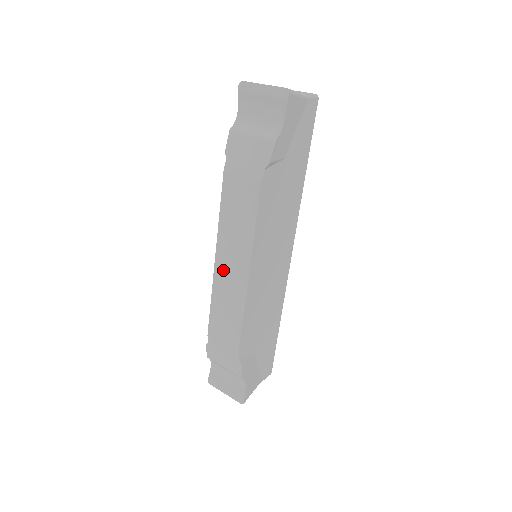
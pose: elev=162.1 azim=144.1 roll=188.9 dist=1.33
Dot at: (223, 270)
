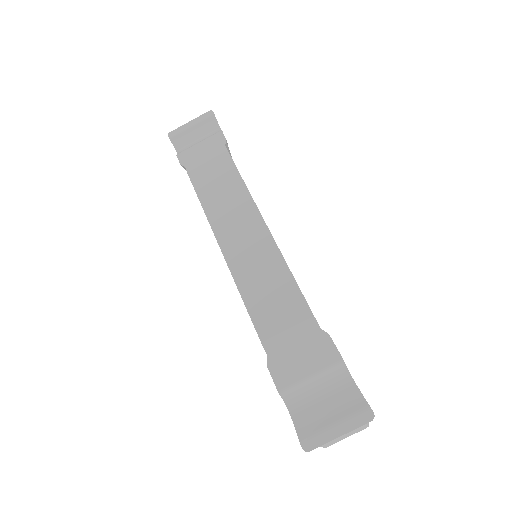
Dot at: (235, 248)
